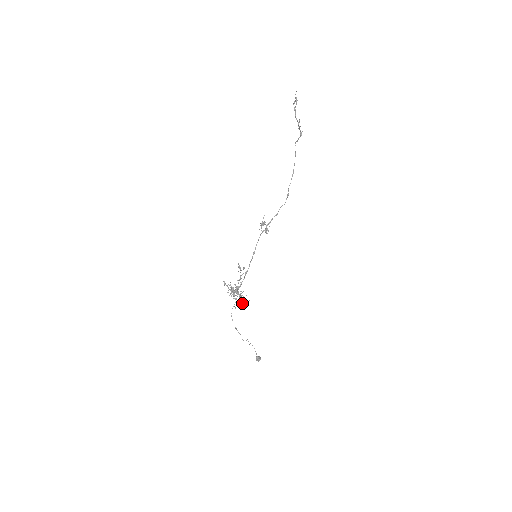
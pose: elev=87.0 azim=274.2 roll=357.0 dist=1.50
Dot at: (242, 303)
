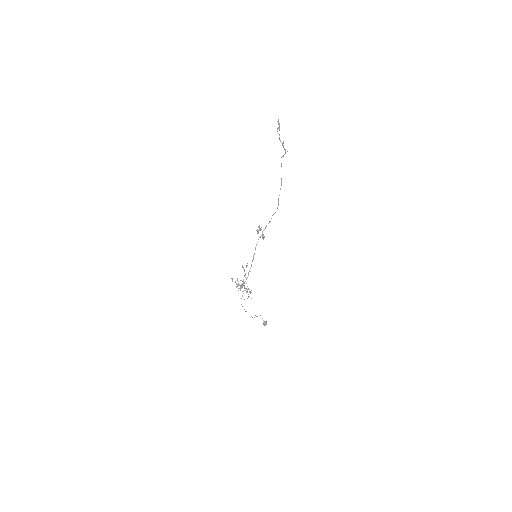
Dot at: (249, 296)
